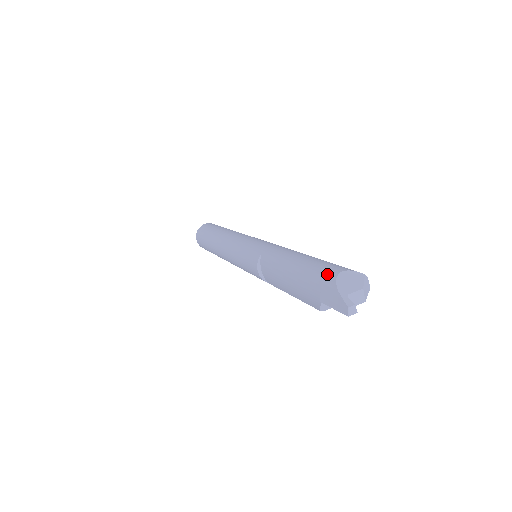
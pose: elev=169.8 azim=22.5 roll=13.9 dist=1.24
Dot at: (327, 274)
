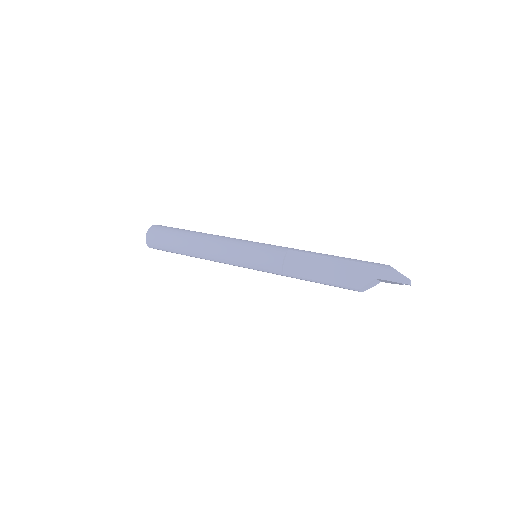
Dot at: (380, 264)
